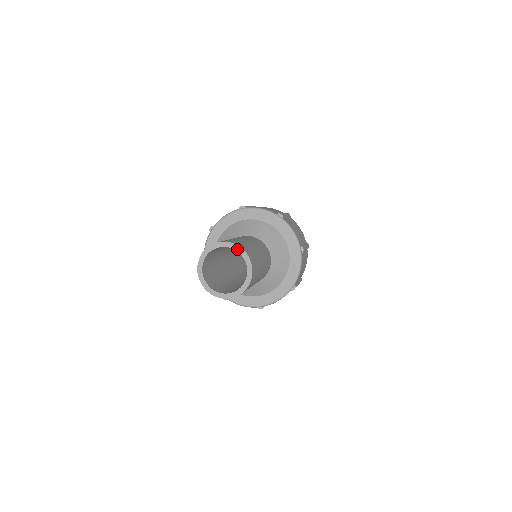
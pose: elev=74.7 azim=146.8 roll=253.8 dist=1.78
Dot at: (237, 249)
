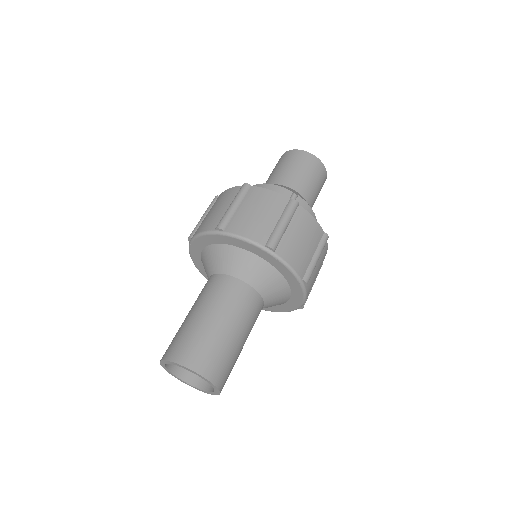
Dot at: (195, 373)
